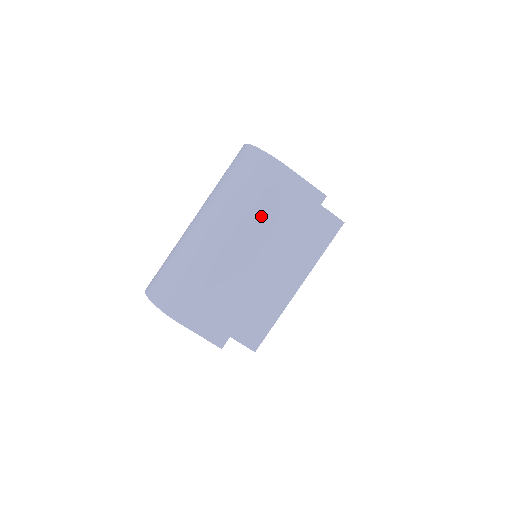
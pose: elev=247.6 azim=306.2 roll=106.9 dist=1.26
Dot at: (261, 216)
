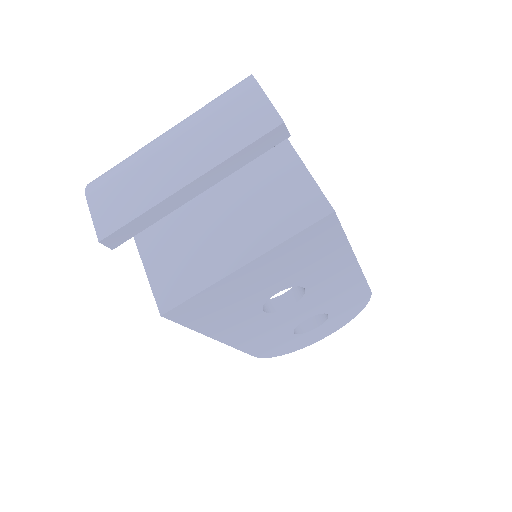
Dot at: (209, 125)
